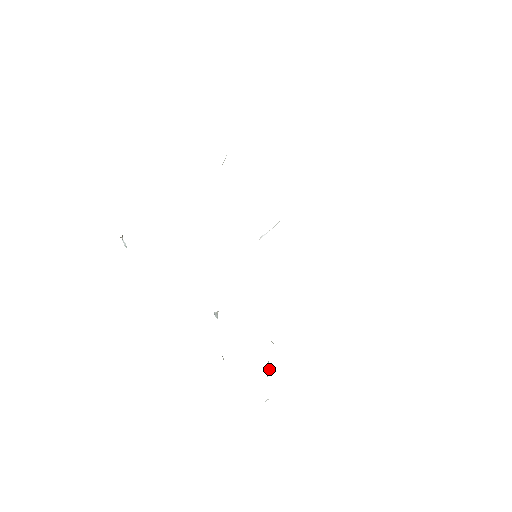
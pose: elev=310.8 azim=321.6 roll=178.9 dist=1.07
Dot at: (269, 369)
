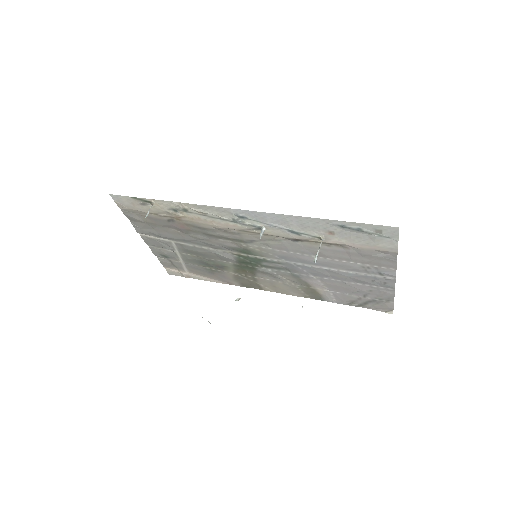
Dot at: occluded
